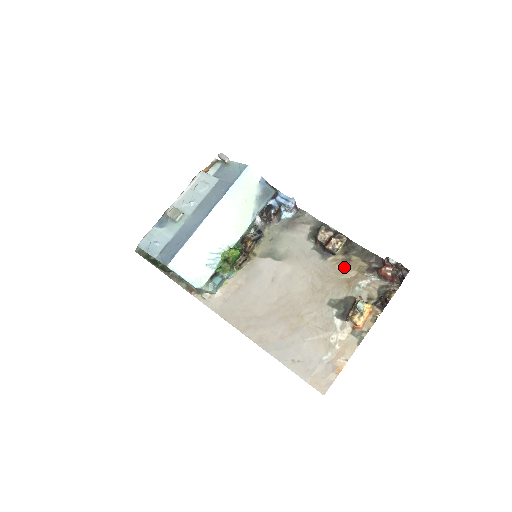
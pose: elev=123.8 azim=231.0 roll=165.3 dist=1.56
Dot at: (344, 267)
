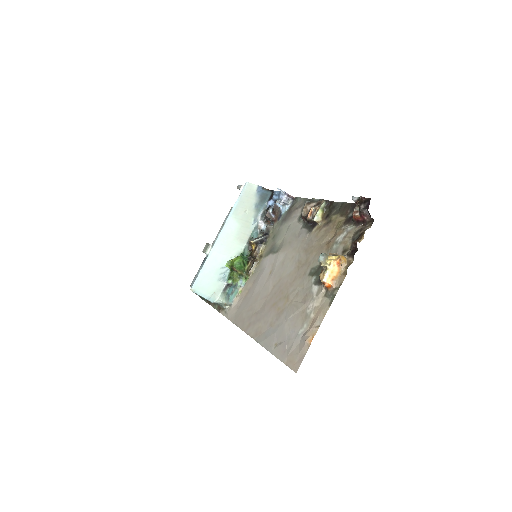
Dot at: (324, 231)
